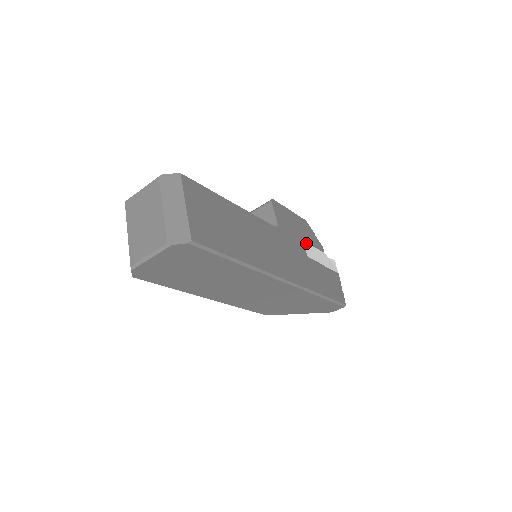
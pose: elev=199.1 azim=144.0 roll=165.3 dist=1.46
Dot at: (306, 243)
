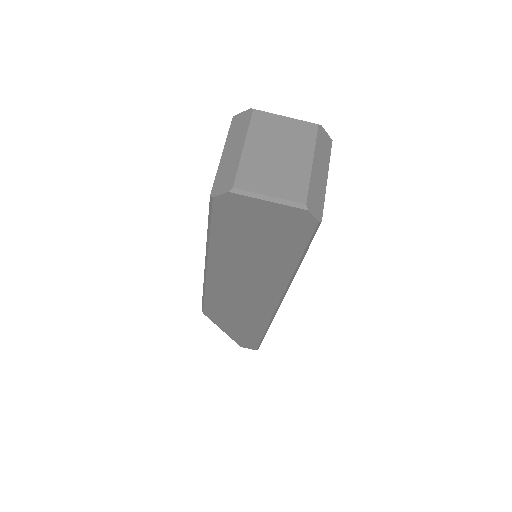
Dot at: occluded
